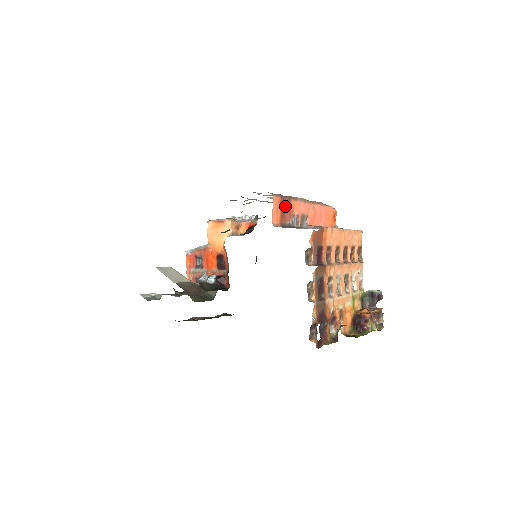
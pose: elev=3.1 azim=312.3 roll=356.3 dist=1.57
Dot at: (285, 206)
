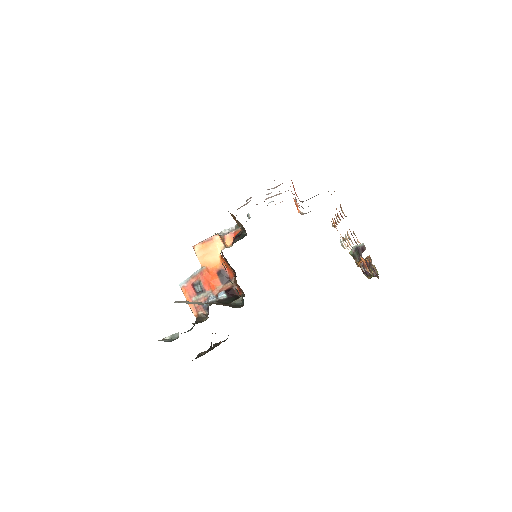
Dot at: occluded
